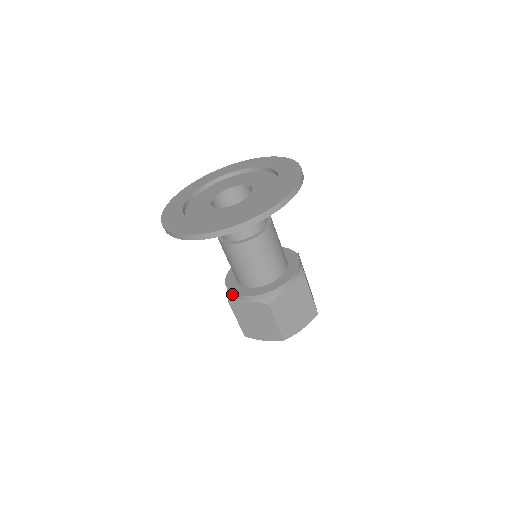
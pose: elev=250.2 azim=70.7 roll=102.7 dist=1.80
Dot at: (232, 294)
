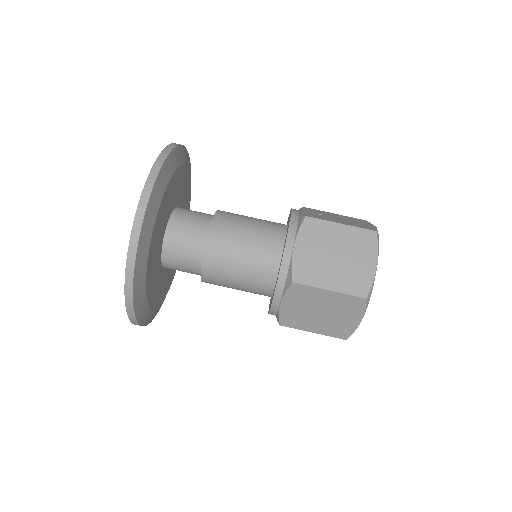
Dot at: (272, 314)
